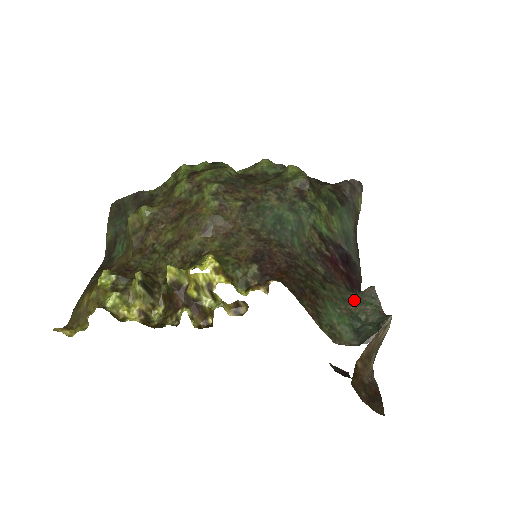
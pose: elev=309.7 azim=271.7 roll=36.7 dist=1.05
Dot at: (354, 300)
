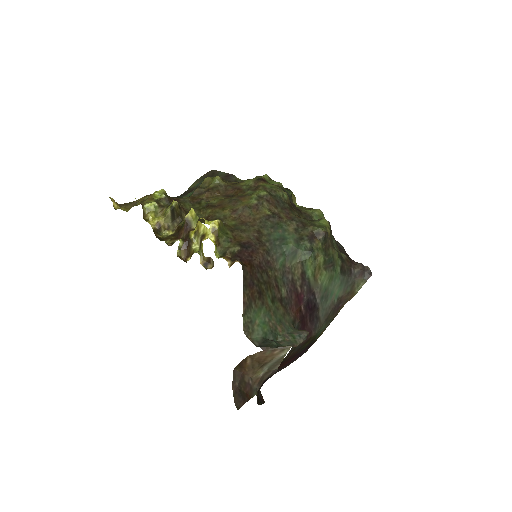
Dot at: (287, 328)
